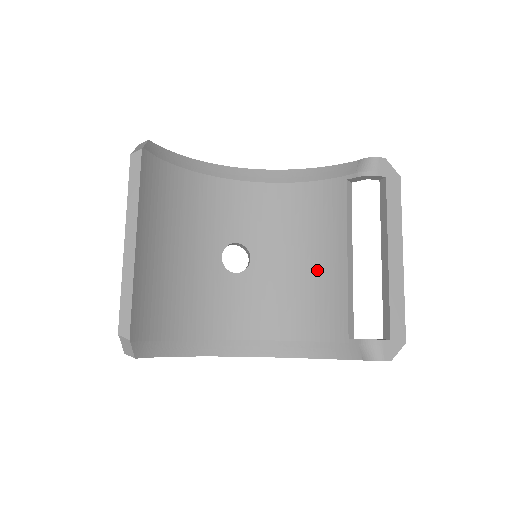
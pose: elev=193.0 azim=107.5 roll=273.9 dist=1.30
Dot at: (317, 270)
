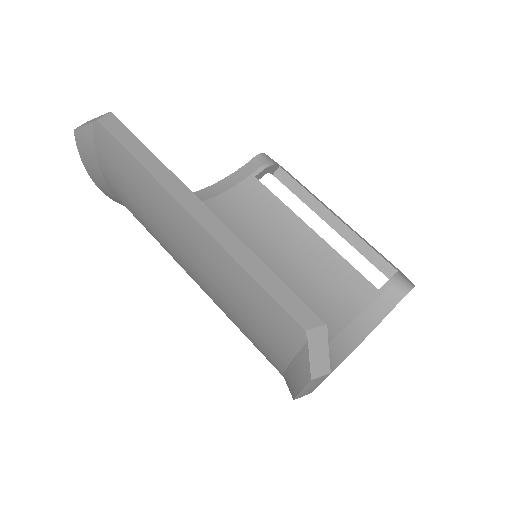
Dot at: (298, 257)
